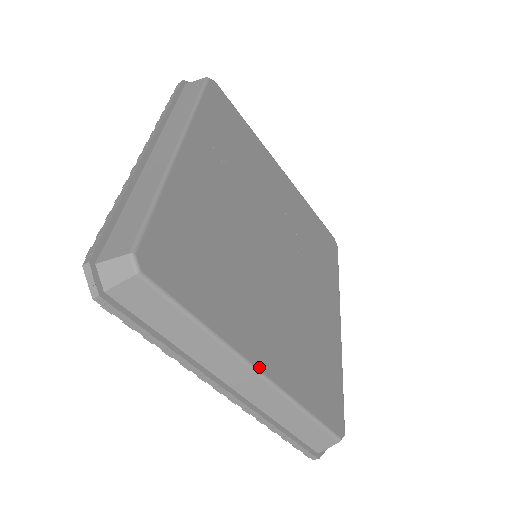
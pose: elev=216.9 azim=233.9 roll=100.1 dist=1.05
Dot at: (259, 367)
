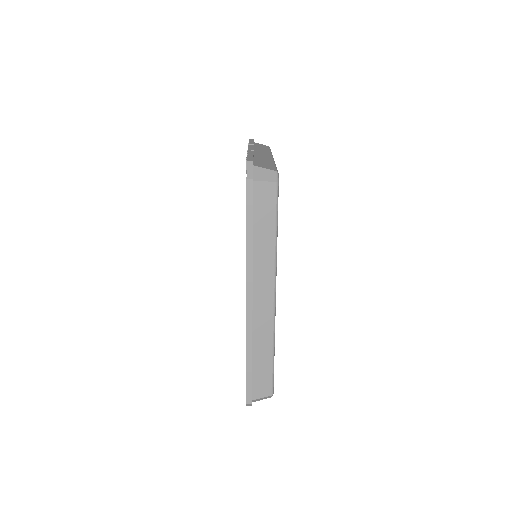
Dot at: occluded
